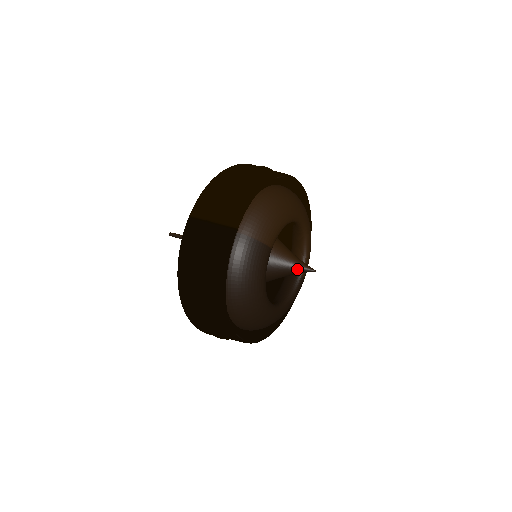
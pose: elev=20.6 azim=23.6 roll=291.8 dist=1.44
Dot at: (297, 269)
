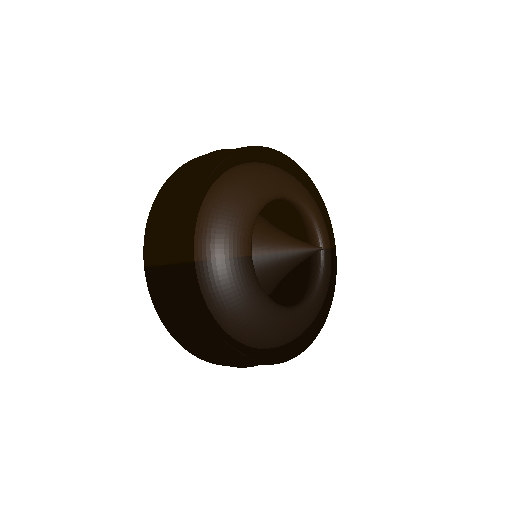
Dot at: (301, 256)
